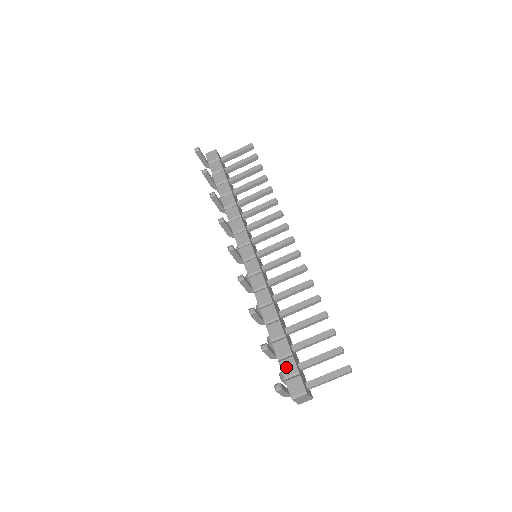
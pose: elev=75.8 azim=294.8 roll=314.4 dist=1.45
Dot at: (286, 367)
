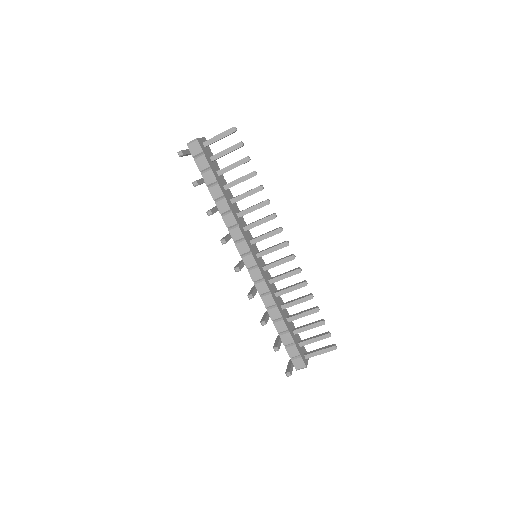
Dot at: (291, 352)
